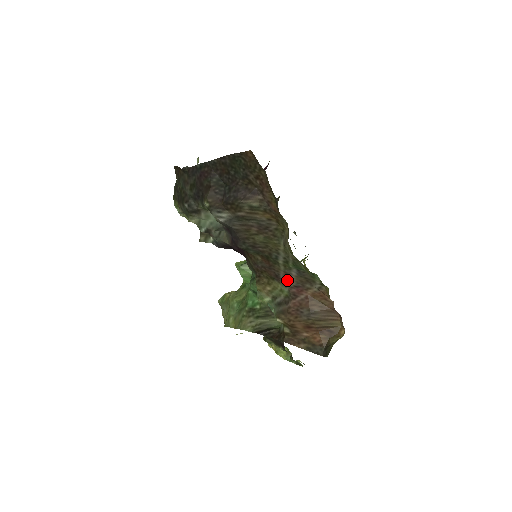
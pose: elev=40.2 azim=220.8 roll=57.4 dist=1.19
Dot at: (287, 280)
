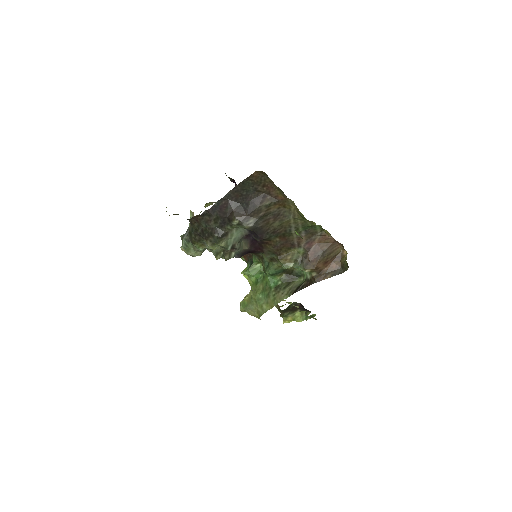
Dot at: (300, 242)
